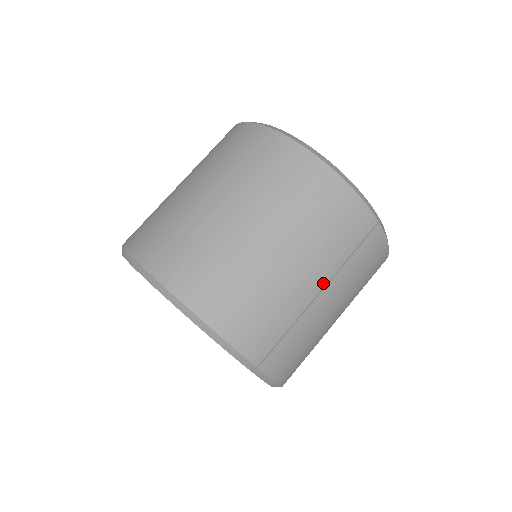
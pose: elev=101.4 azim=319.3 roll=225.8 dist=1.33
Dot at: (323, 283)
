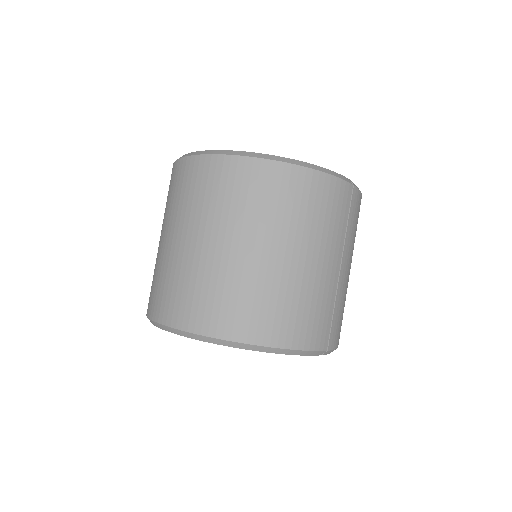
Dot at: (339, 259)
